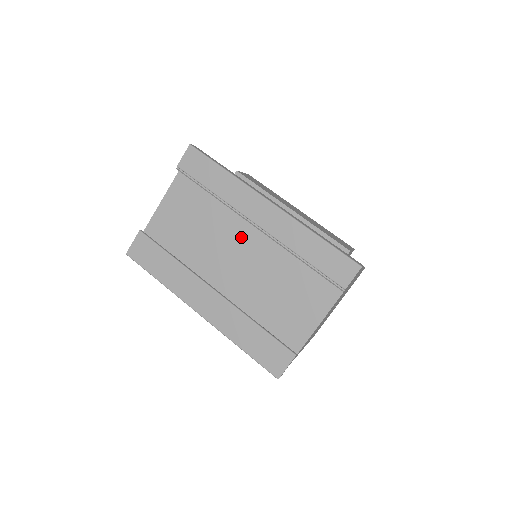
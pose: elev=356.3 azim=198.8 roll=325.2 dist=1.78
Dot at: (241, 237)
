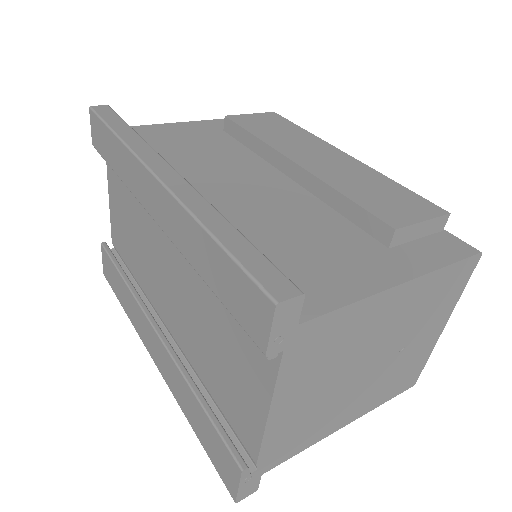
Dot at: (162, 242)
